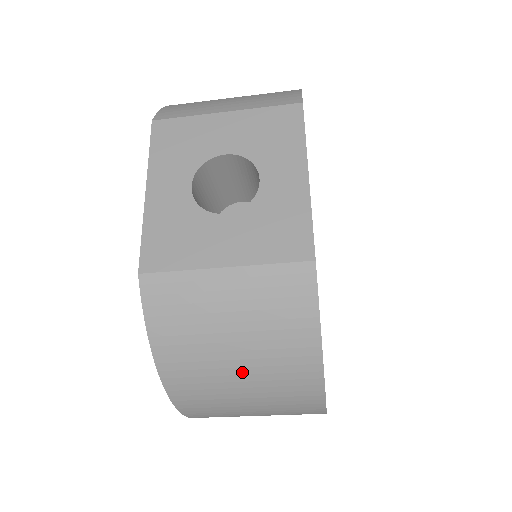
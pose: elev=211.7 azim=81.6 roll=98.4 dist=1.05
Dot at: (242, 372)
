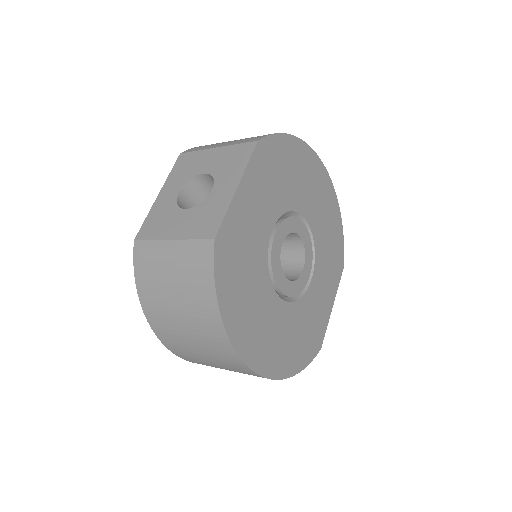
Dot at: (180, 314)
